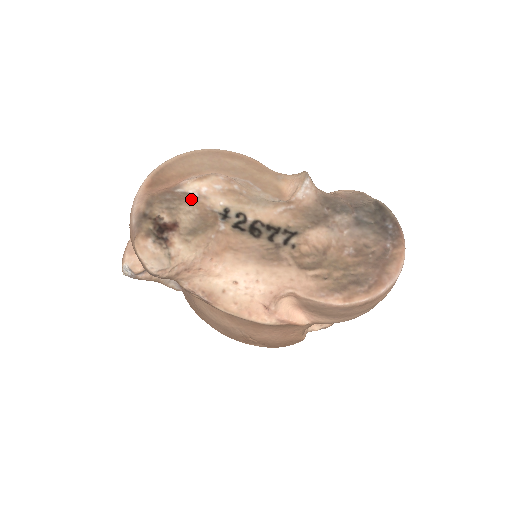
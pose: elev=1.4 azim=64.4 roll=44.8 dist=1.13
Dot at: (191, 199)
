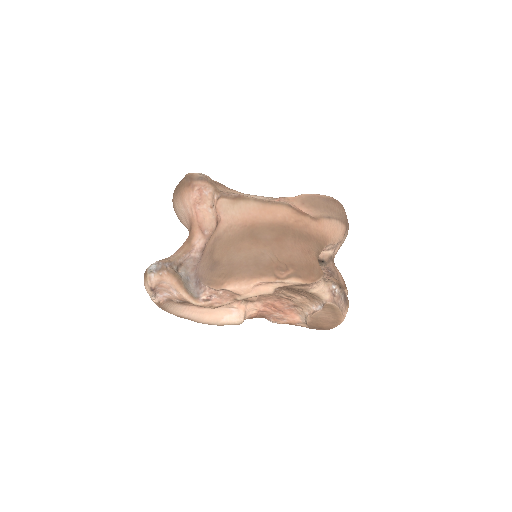
Dot at: occluded
